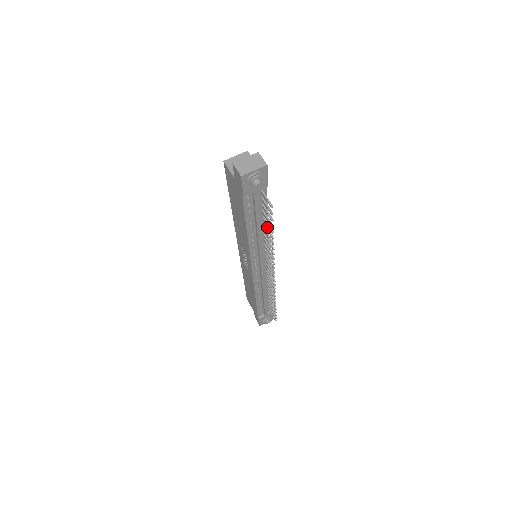
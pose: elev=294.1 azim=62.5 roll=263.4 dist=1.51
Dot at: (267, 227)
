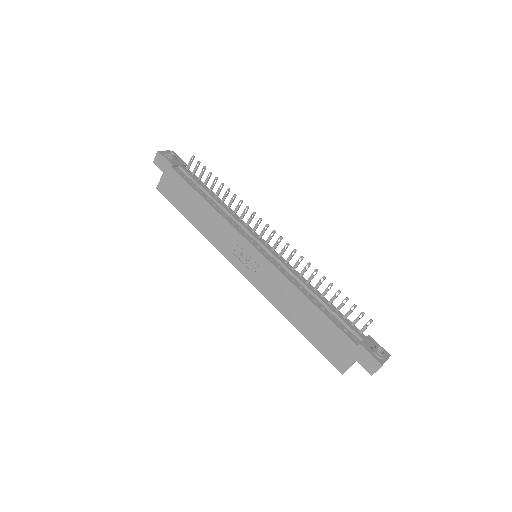
Dot at: (217, 192)
